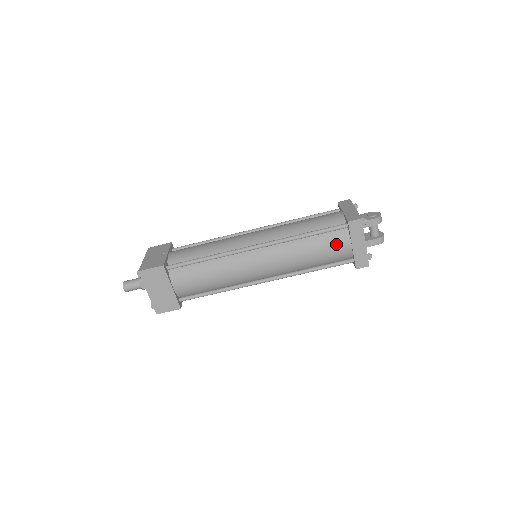
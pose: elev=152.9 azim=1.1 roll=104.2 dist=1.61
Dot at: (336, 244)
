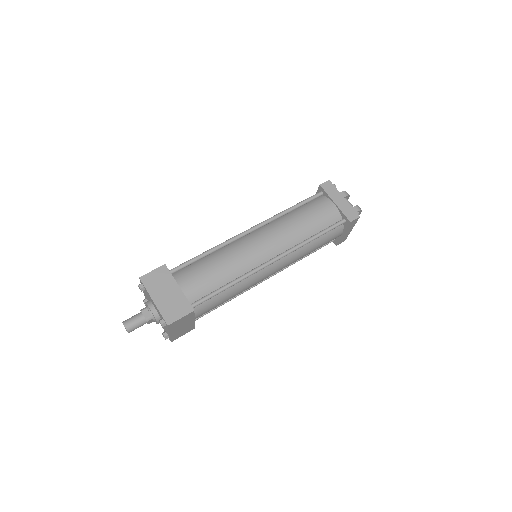
Dot at: (320, 206)
